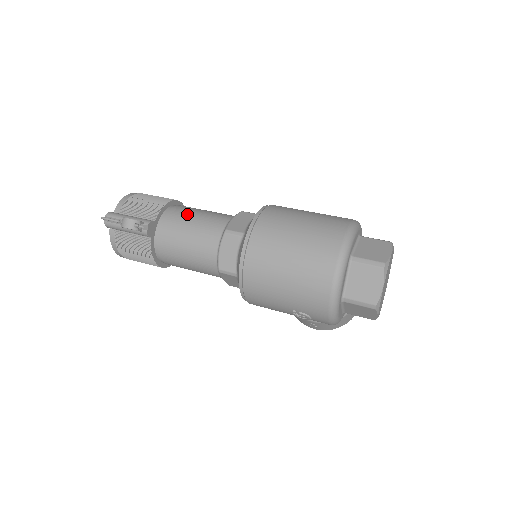
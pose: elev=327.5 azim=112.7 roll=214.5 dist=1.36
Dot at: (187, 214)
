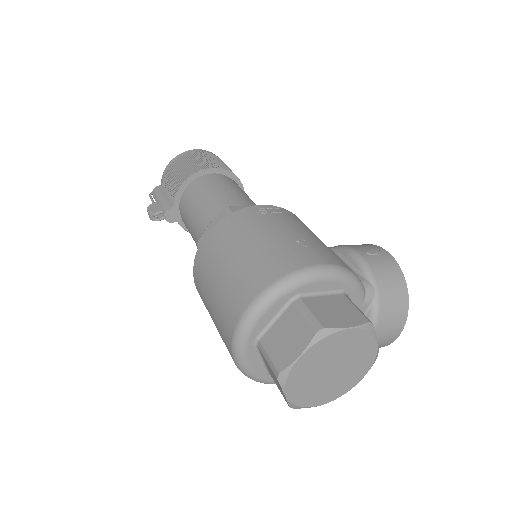
Dot at: (191, 202)
